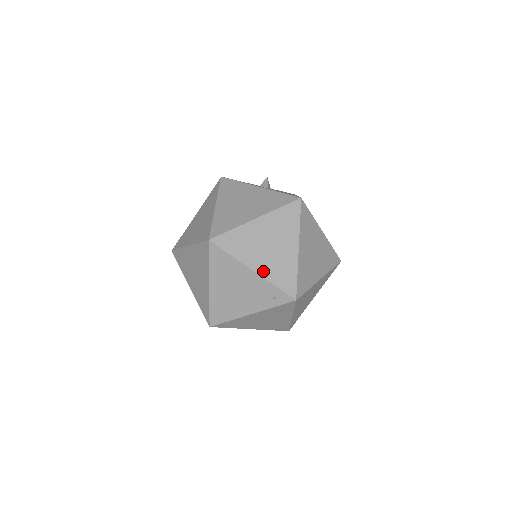
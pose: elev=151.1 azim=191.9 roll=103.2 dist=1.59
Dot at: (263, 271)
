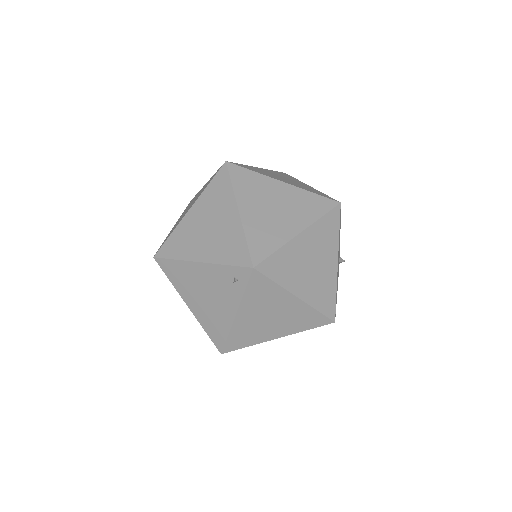
Dot at: (209, 257)
